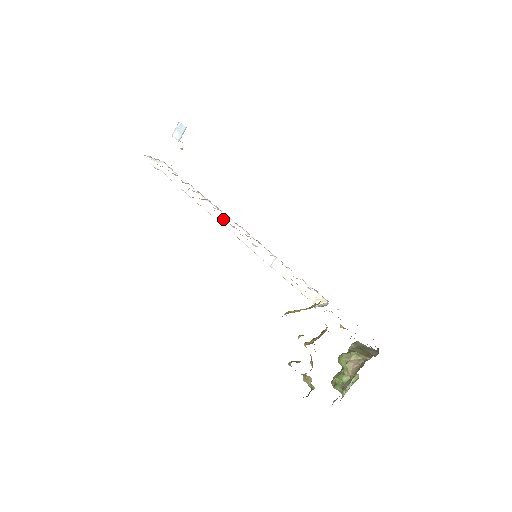
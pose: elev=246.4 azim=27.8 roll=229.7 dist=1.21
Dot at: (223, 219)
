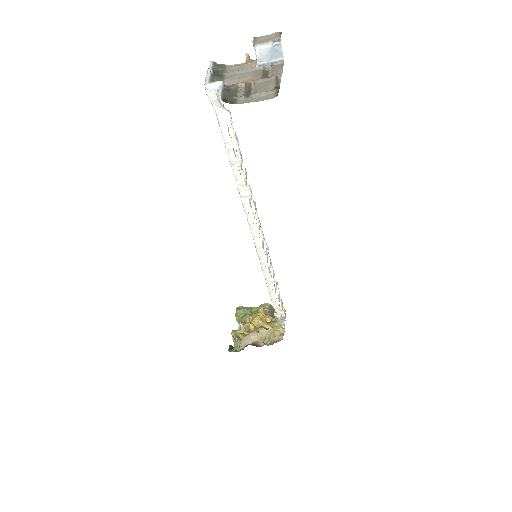
Dot at: (254, 222)
